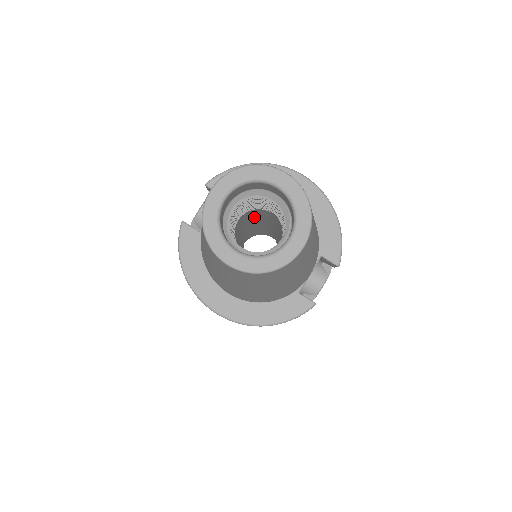
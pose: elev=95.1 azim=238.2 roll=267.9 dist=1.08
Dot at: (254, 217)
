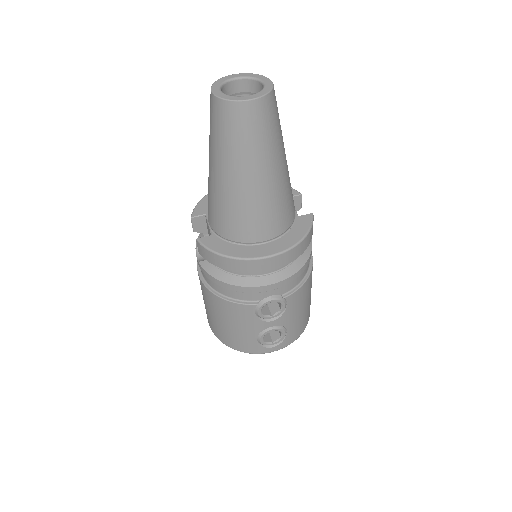
Dot at: occluded
